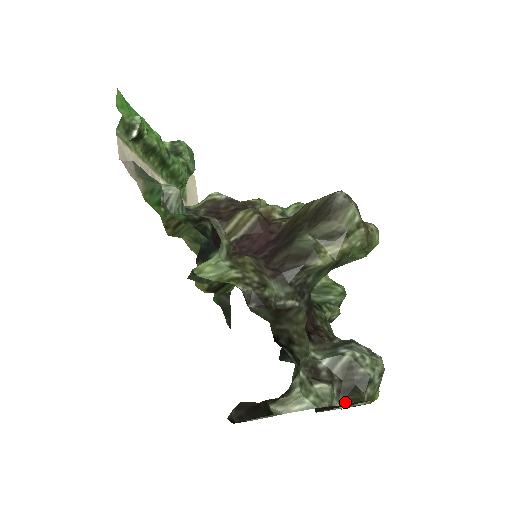
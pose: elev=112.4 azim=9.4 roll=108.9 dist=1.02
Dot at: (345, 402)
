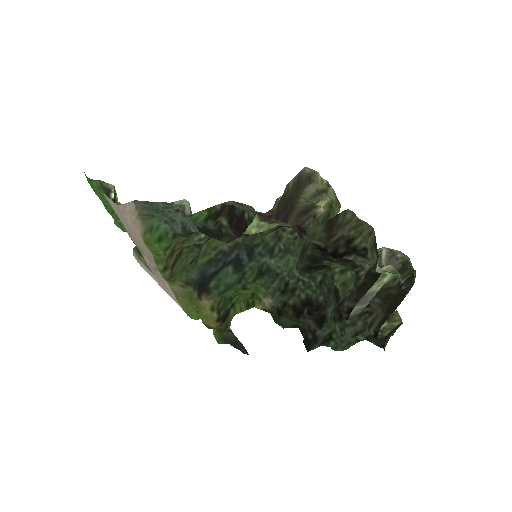
Dot at: (405, 278)
